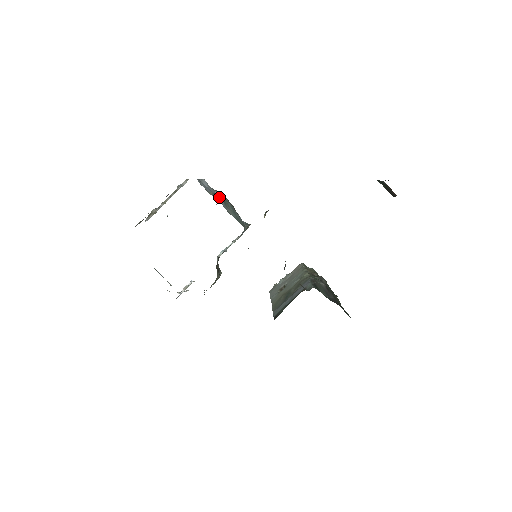
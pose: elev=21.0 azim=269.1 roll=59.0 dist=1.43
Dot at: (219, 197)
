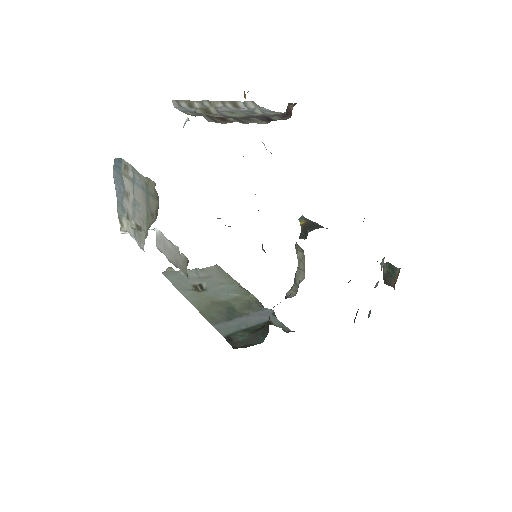
Dot at: occluded
